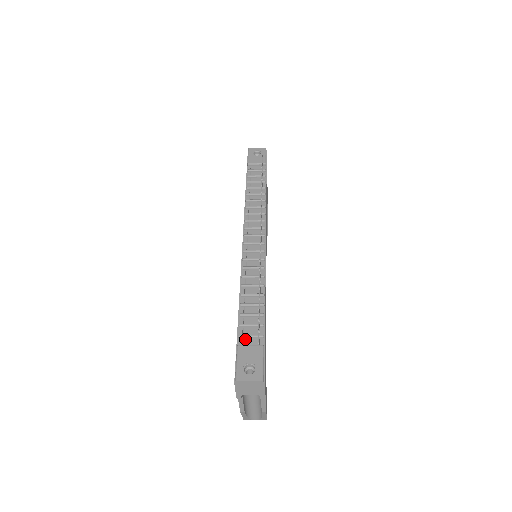
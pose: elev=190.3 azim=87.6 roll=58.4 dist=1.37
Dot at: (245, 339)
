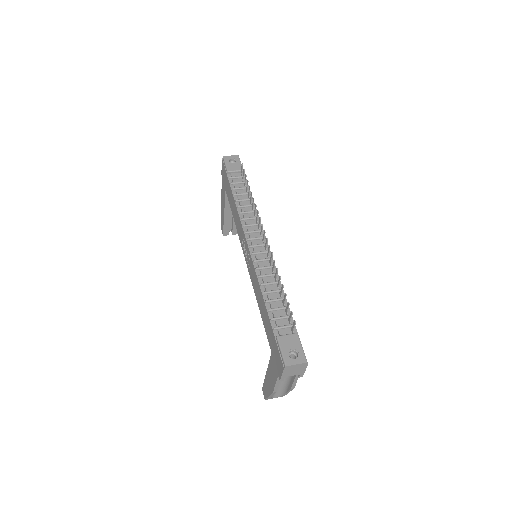
Dot at: (280, 330)
